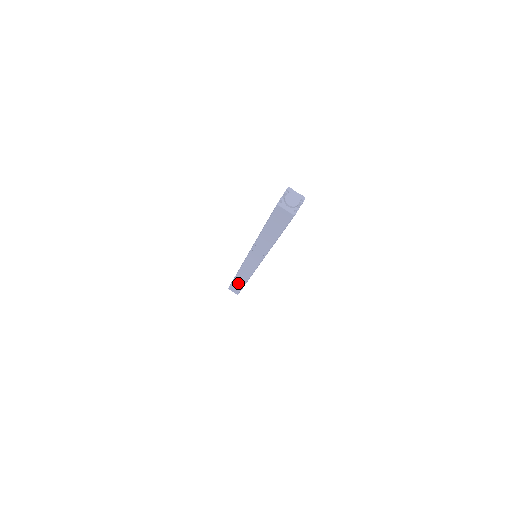
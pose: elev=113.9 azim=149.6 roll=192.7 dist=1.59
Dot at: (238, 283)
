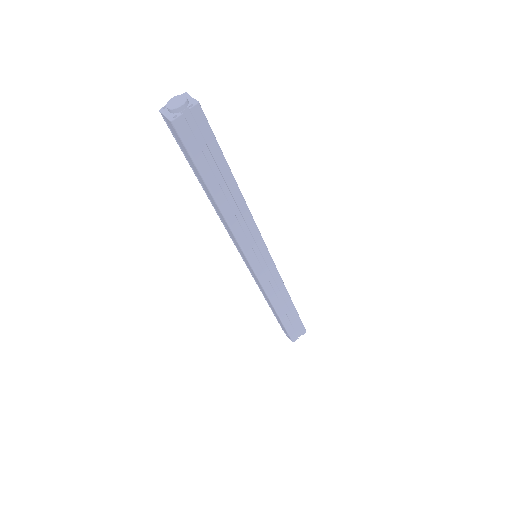
Dot at: (277, 316)
